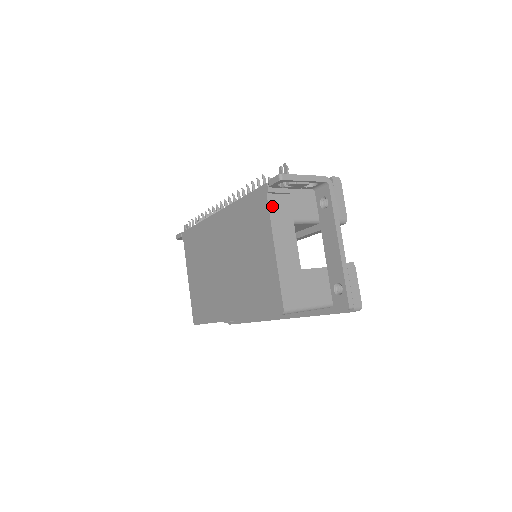
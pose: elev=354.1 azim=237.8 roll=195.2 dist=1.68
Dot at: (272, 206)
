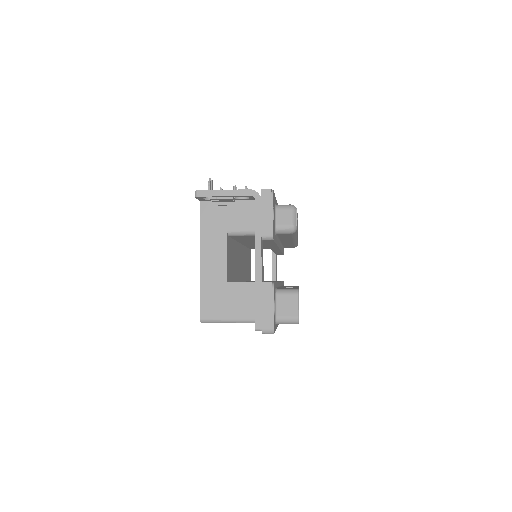
Dot at: (205, 219)
